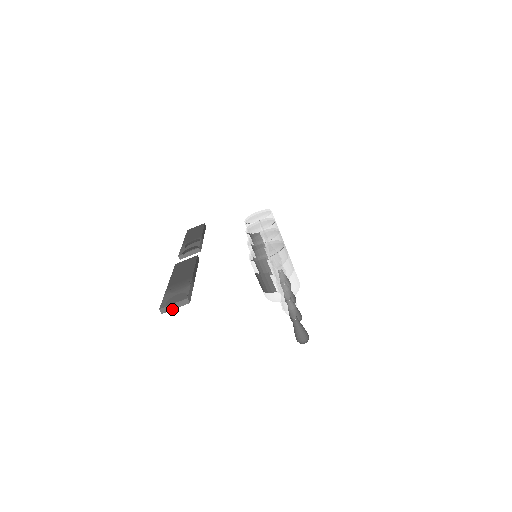
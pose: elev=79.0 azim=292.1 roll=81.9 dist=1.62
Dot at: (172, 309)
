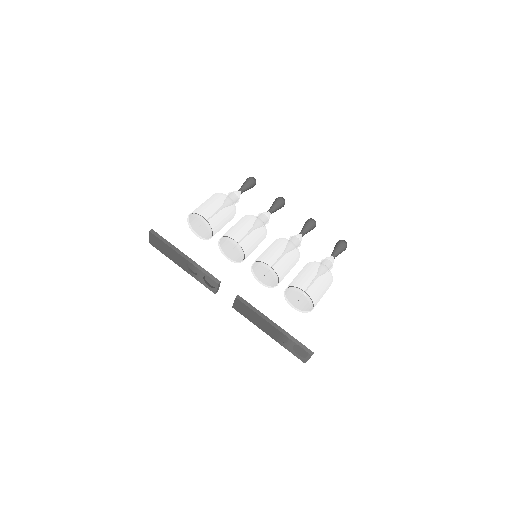
Dot at: occluded
